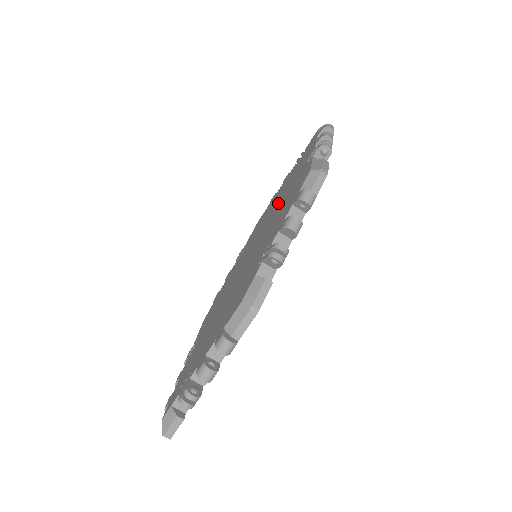
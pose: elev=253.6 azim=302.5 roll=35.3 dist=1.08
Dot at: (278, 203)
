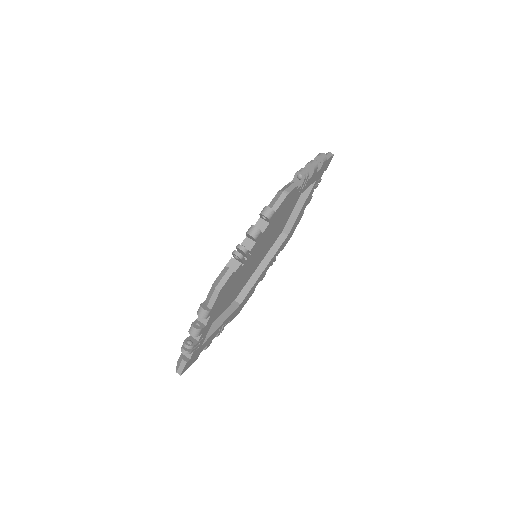
Dot at: occluded
